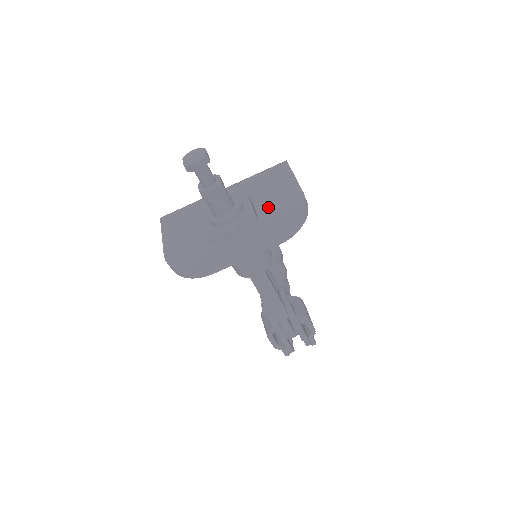
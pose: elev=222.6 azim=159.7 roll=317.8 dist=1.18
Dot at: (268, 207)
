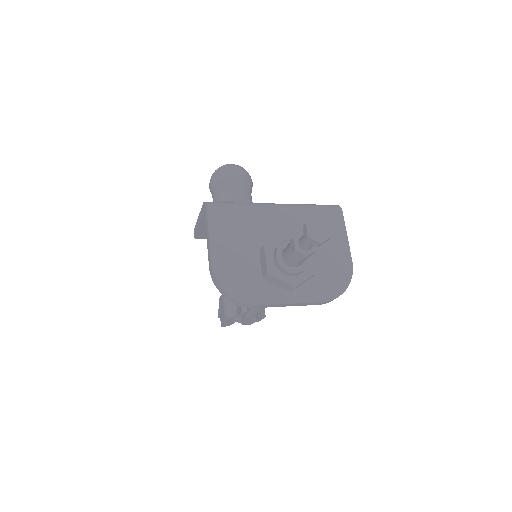
Dot at: (320, 261)
